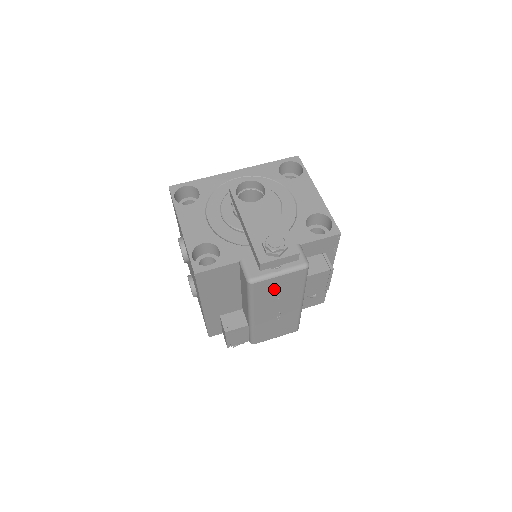
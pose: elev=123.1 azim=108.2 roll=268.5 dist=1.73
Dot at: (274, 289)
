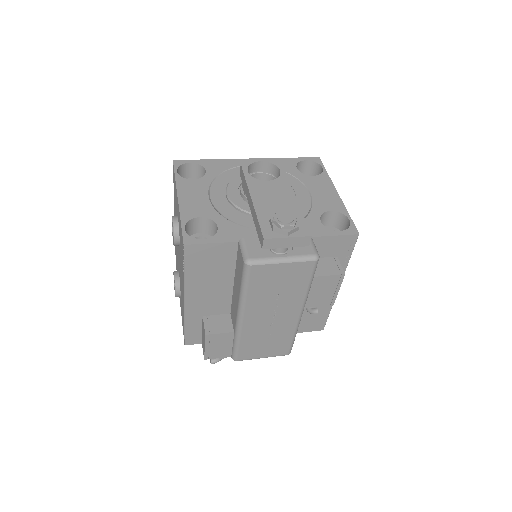
Dot at: (274, 282)
